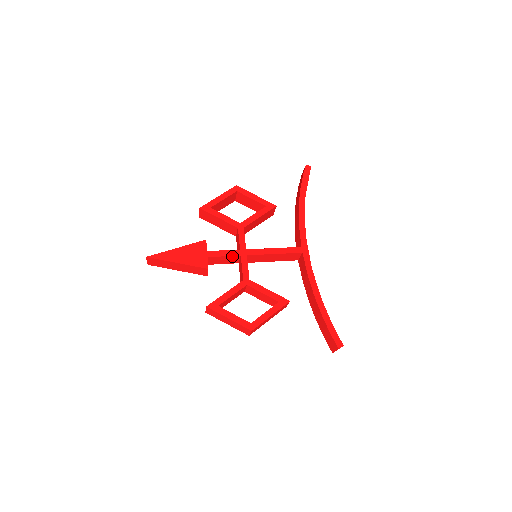
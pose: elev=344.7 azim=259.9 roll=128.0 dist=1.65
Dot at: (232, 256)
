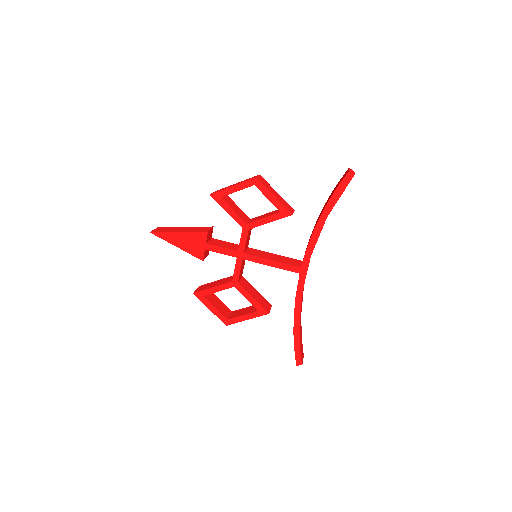
Dot at: (229, 255)
